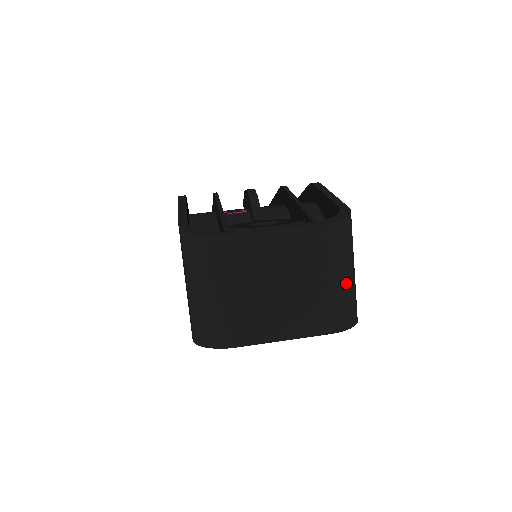
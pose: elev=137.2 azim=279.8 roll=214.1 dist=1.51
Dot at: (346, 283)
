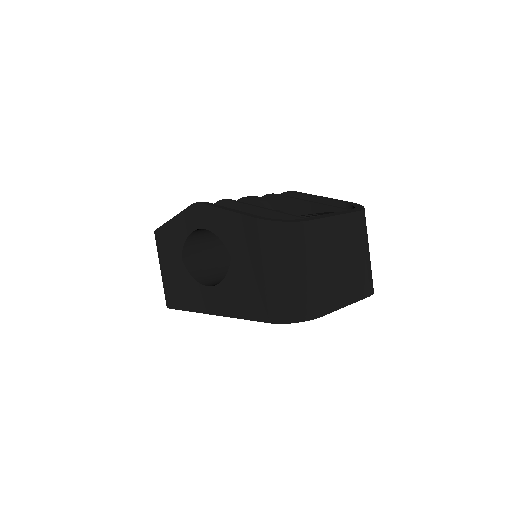
Dot at: occluded
